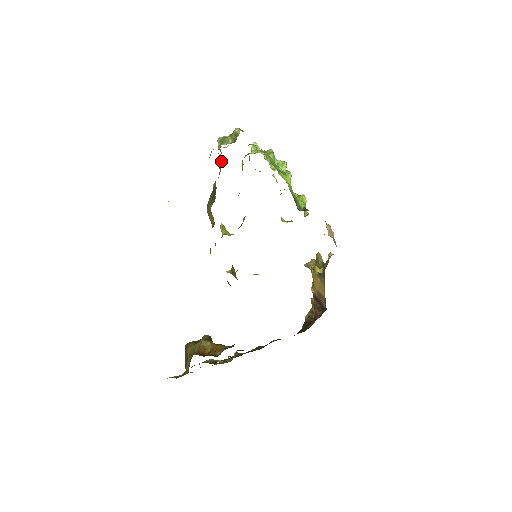
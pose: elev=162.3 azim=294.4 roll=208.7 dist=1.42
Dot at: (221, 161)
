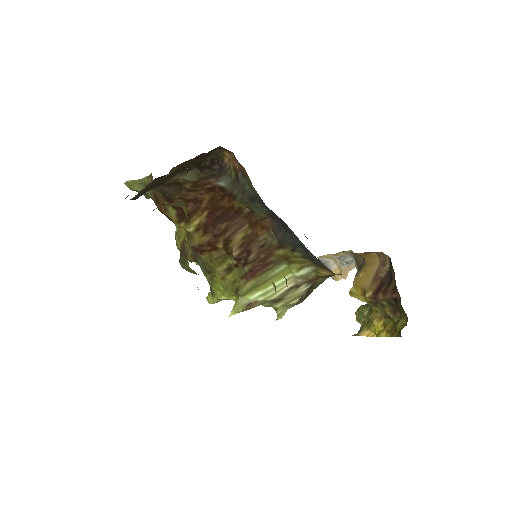
Dot at: occluded
